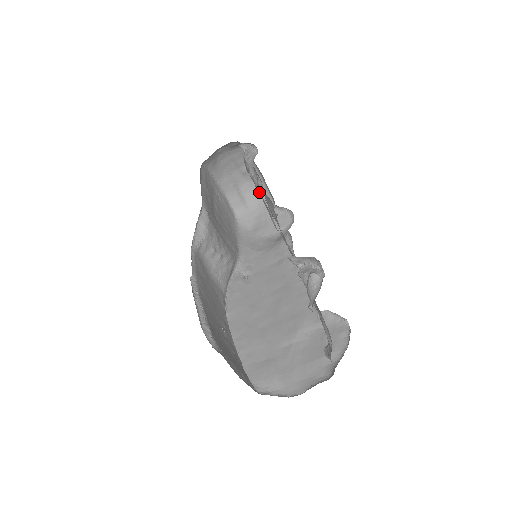
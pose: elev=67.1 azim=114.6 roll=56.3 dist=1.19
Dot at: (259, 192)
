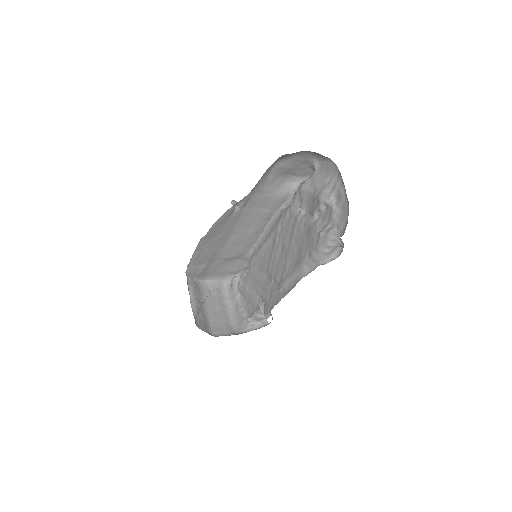
Dot at: (300, 271)
